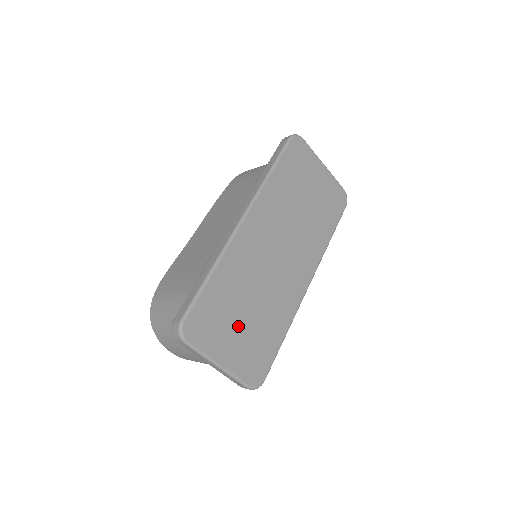
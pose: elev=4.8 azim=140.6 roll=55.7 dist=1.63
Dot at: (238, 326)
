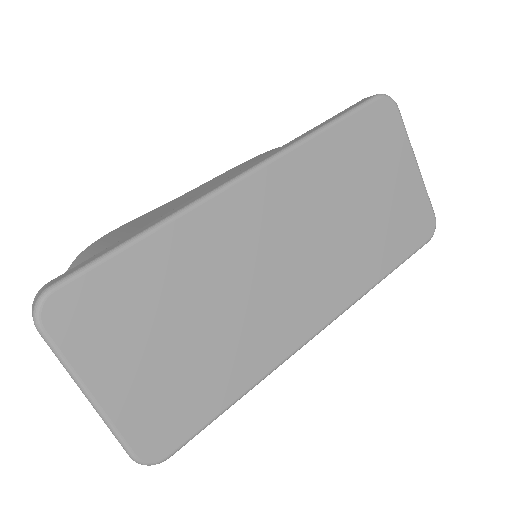
Dot at: (158, 344)
